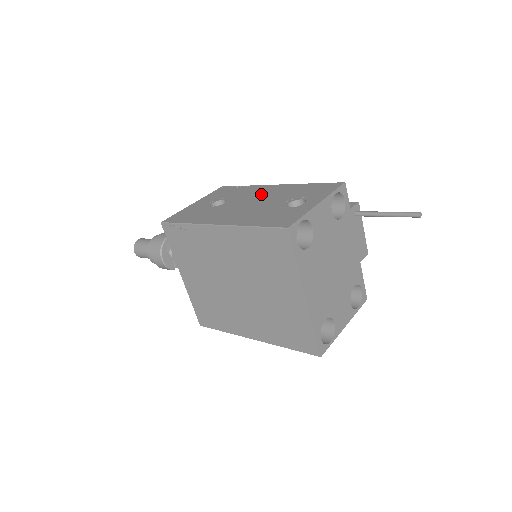
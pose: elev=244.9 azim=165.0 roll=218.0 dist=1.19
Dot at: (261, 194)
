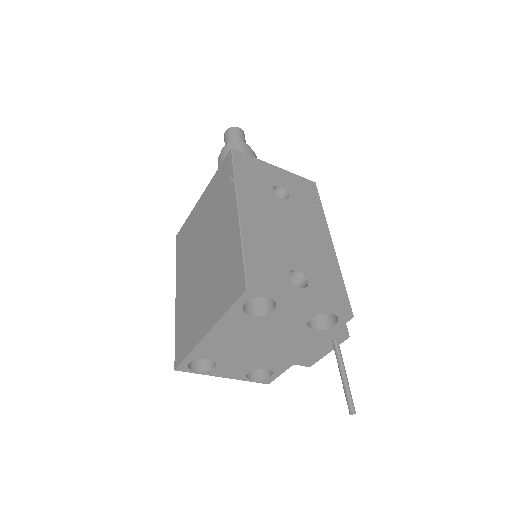
Dot at: (309, 232)
